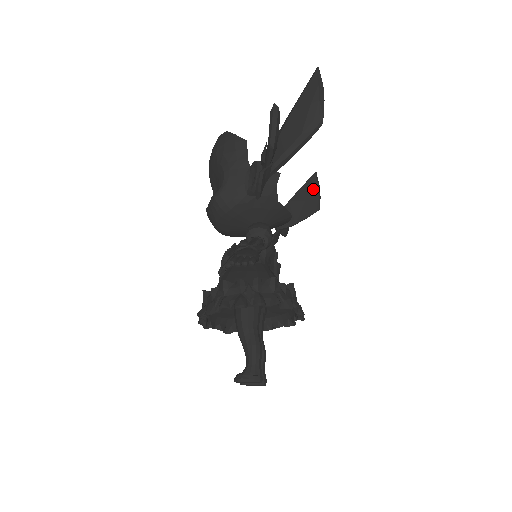
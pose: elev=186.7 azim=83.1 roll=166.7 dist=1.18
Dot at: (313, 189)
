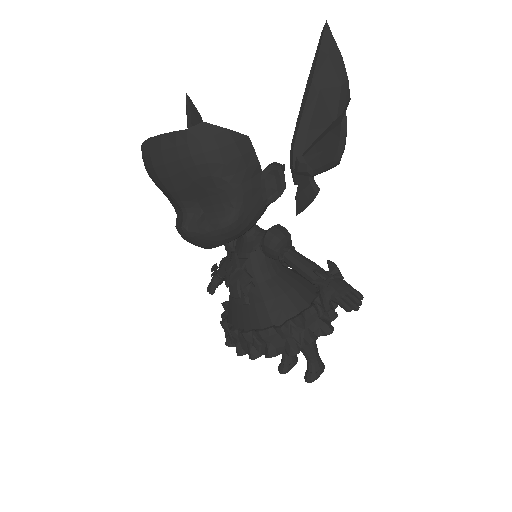
Dot at: (200, 122)
